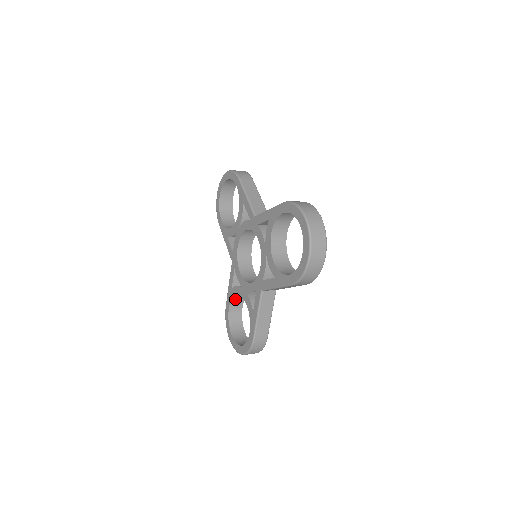
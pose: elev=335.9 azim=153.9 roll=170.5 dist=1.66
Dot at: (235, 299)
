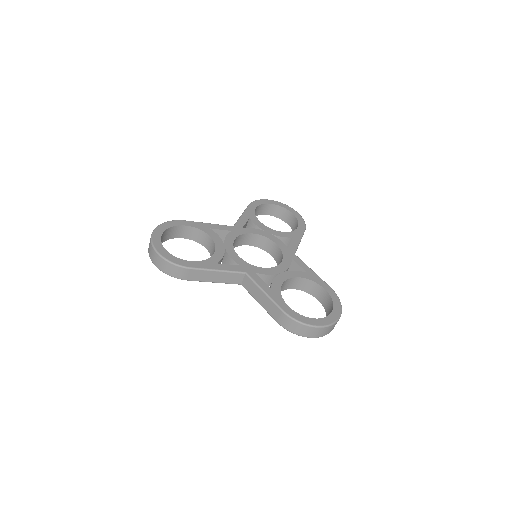
Dot at: occluded
